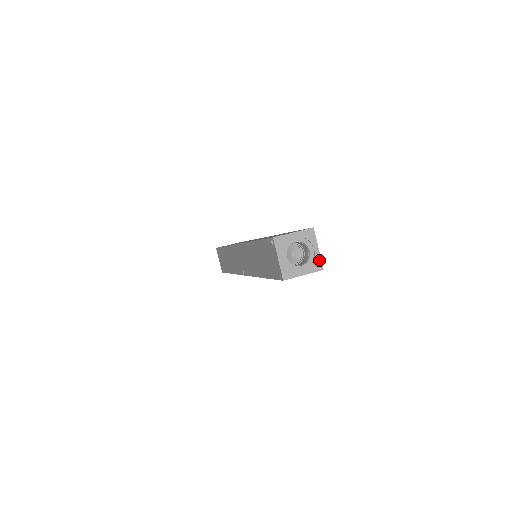
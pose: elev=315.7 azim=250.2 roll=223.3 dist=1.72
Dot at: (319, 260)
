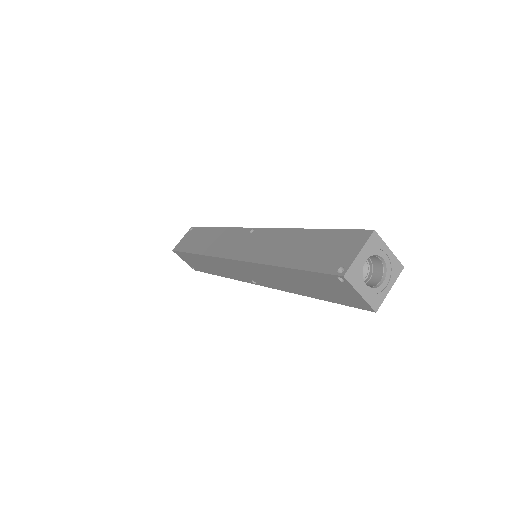
Dot at: (396, 261)
